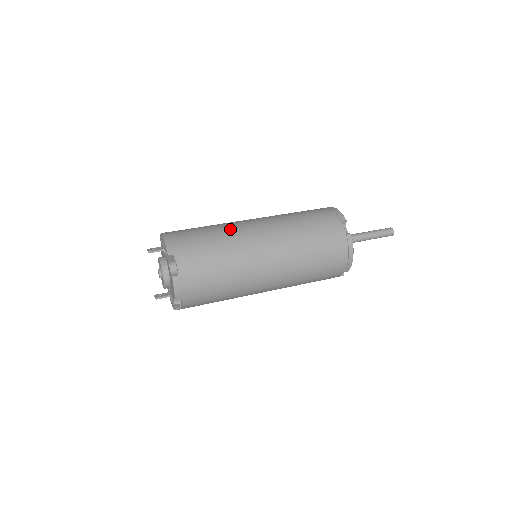
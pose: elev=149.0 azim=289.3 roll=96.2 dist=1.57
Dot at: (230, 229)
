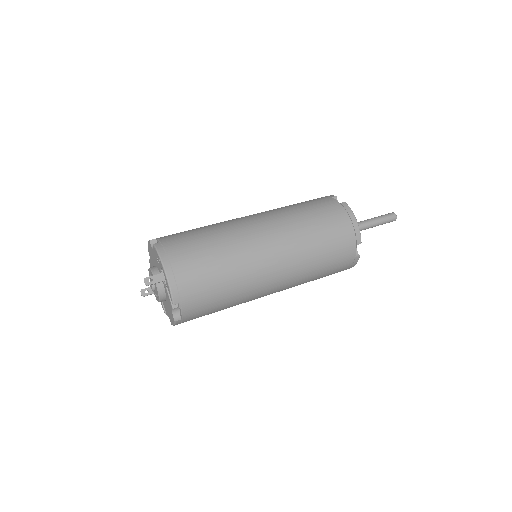
Dot at: (242, 262)
